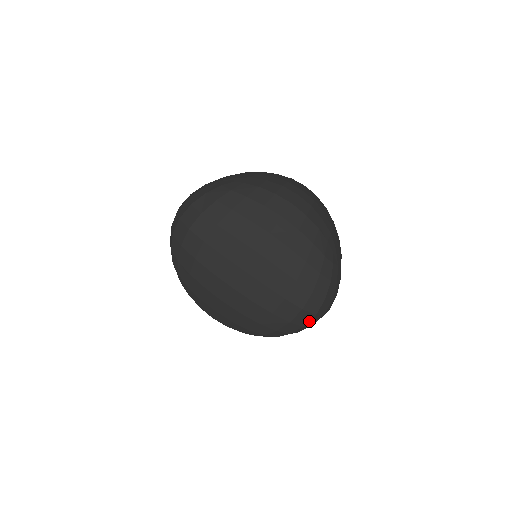
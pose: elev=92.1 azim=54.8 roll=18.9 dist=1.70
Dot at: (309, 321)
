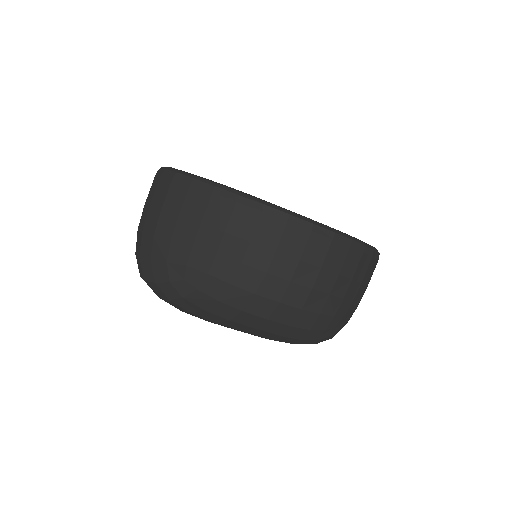
Dot at: occluded
